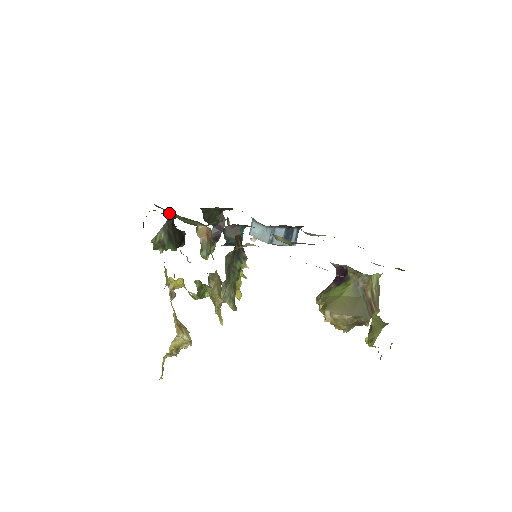
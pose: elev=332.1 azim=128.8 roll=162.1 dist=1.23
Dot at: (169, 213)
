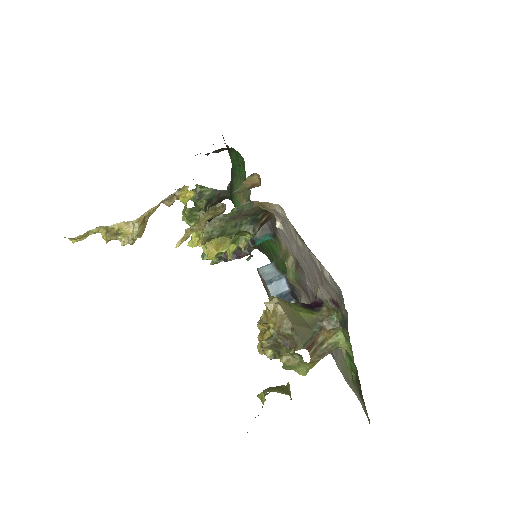
Dot at: (232, 186)
